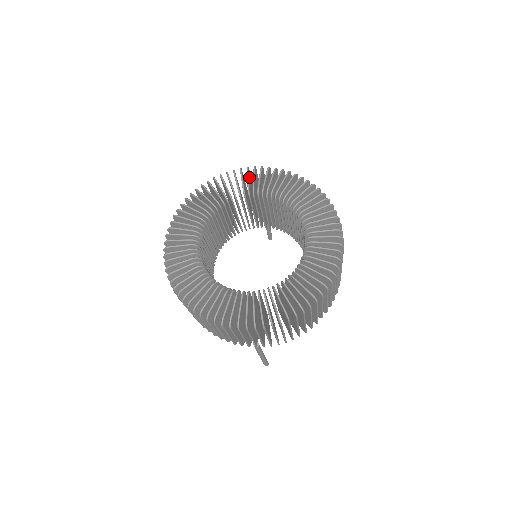
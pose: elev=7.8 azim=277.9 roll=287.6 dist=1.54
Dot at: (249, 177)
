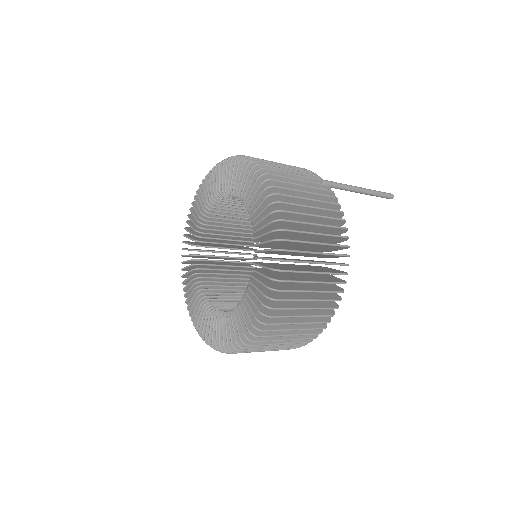
Dot at: occluded
